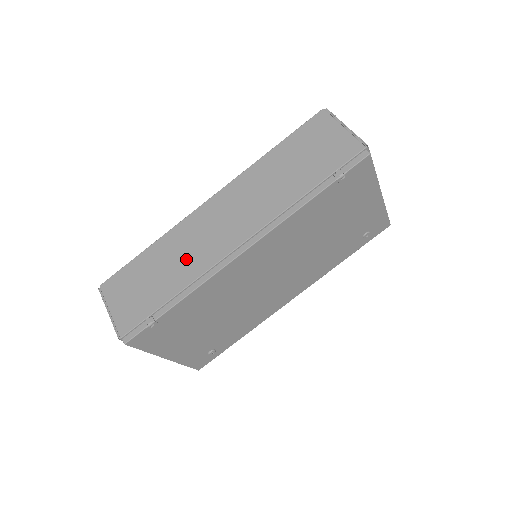
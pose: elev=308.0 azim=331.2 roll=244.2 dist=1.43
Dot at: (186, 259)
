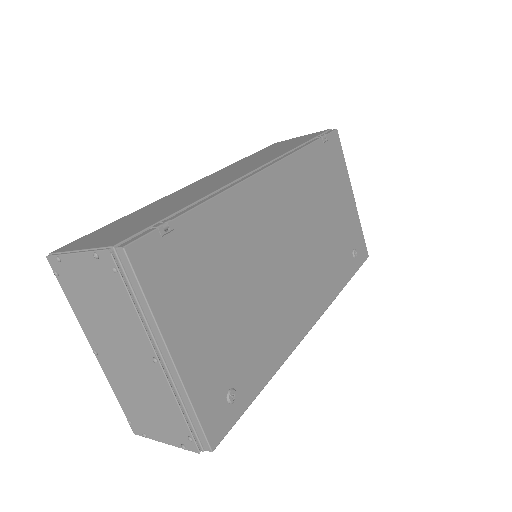
Dot at: (190, 195)
